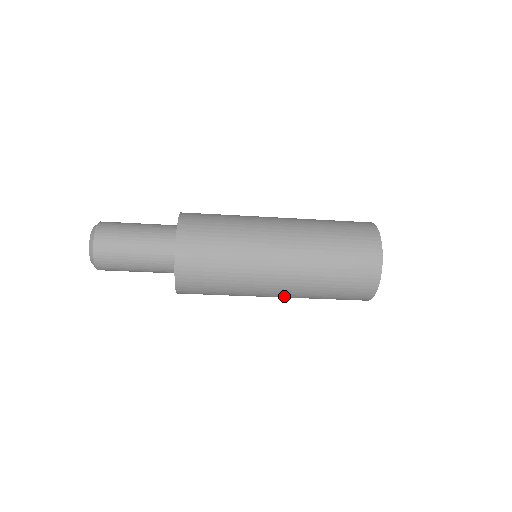
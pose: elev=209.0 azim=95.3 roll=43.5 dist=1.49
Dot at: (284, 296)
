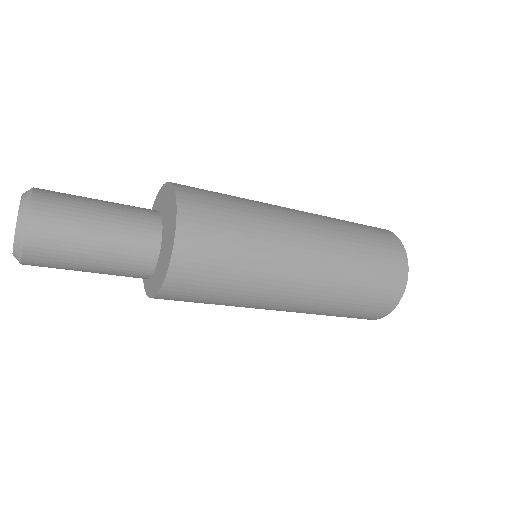
Dot at: (304, 298)
